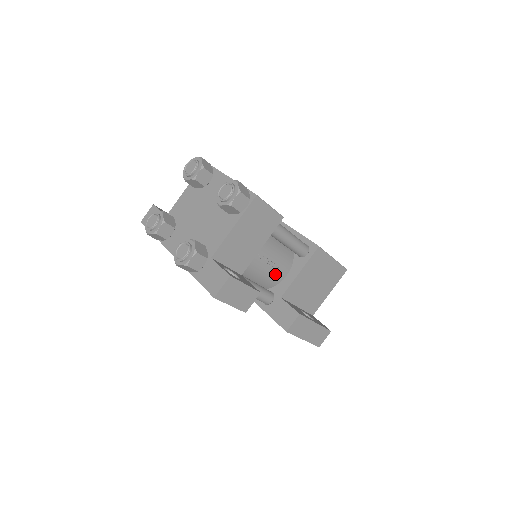
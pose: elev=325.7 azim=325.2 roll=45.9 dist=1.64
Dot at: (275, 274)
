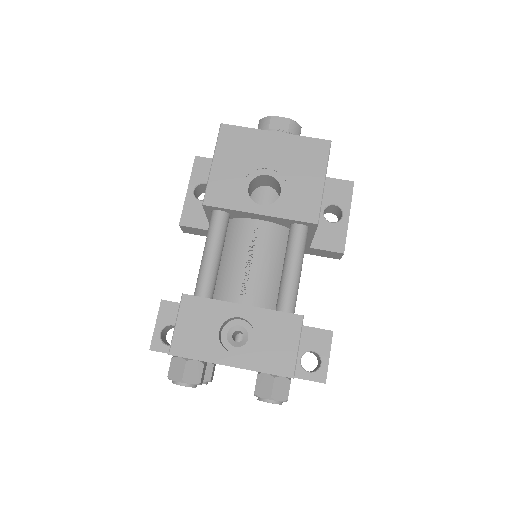
Dot at: occluded
